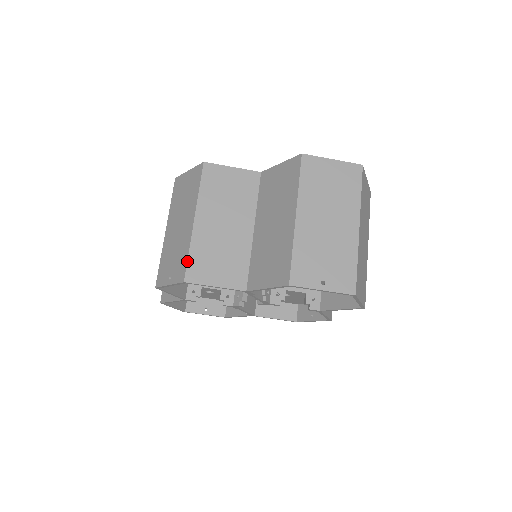
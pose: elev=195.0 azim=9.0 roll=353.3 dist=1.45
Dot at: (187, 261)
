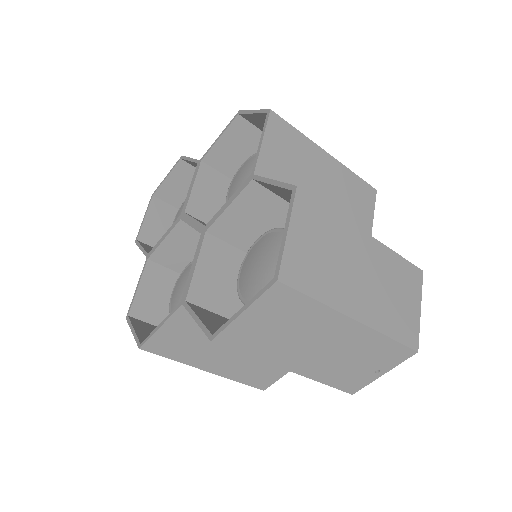
Dot at: occluded
